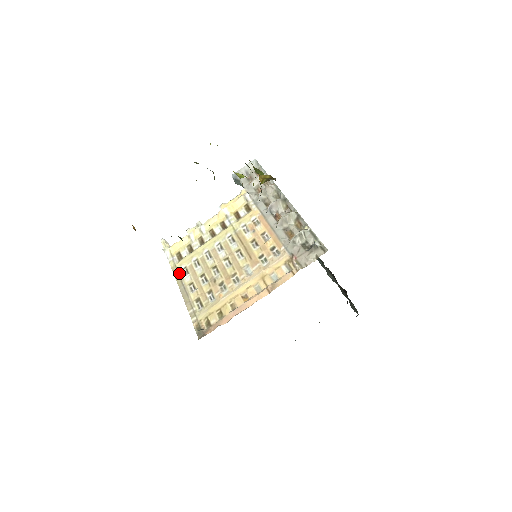
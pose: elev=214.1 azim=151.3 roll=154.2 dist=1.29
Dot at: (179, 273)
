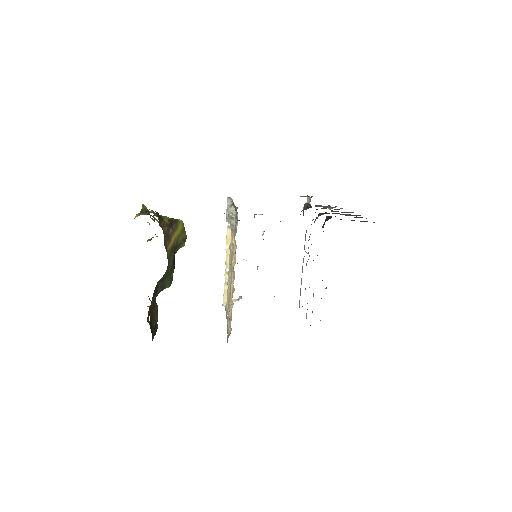
Dot at: (226, 312)
